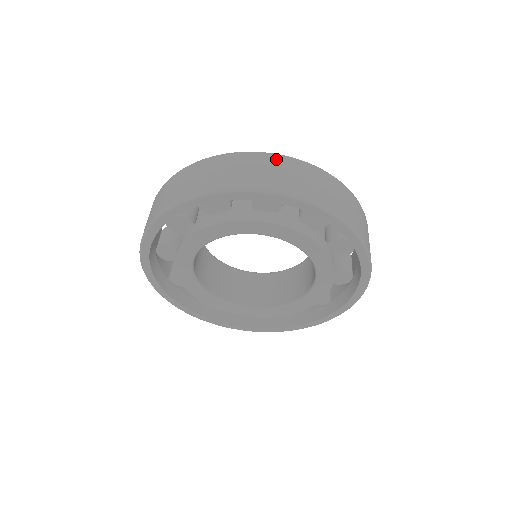
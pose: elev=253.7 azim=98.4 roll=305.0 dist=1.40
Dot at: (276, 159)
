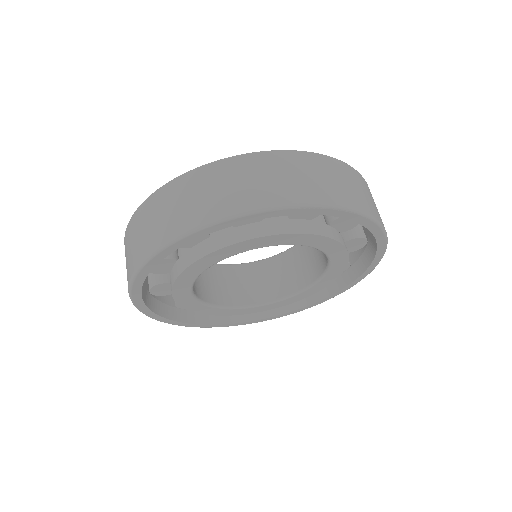
Dot at: (163, 194)
